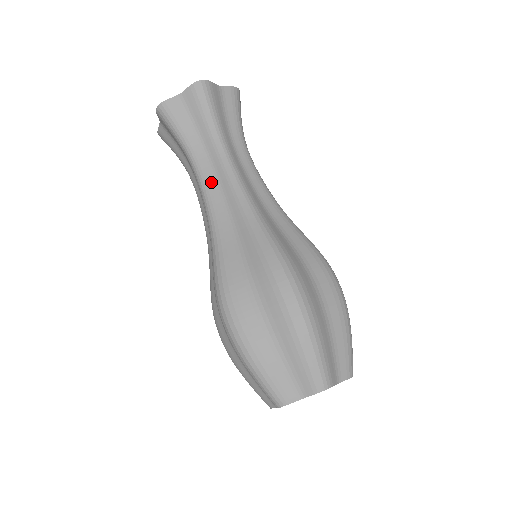
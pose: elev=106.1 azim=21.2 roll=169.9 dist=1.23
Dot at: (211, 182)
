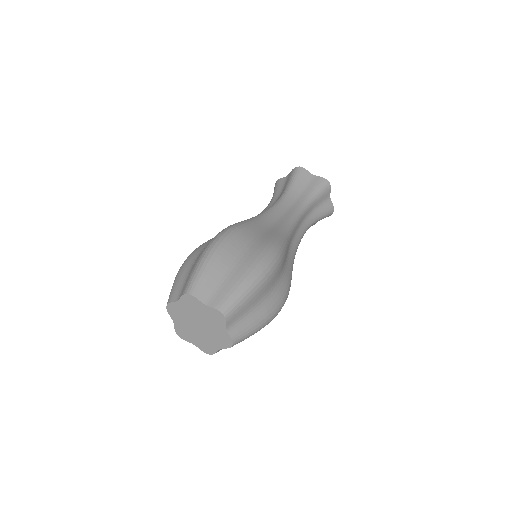
Dot at: (283, 207)
